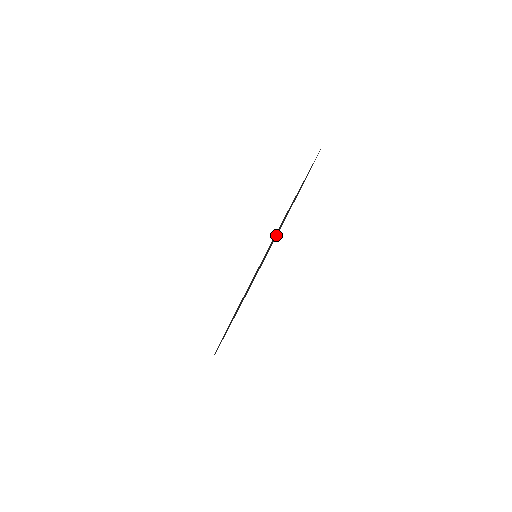
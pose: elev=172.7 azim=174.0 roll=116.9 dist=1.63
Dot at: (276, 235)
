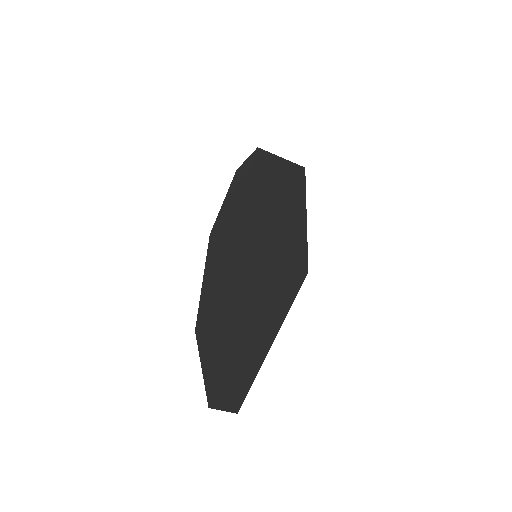
Dot at: occluded
